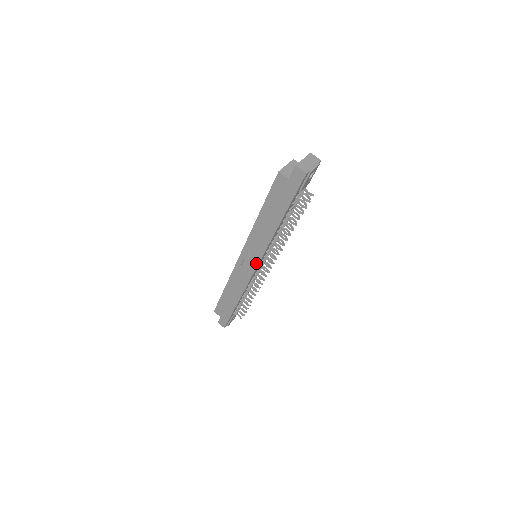
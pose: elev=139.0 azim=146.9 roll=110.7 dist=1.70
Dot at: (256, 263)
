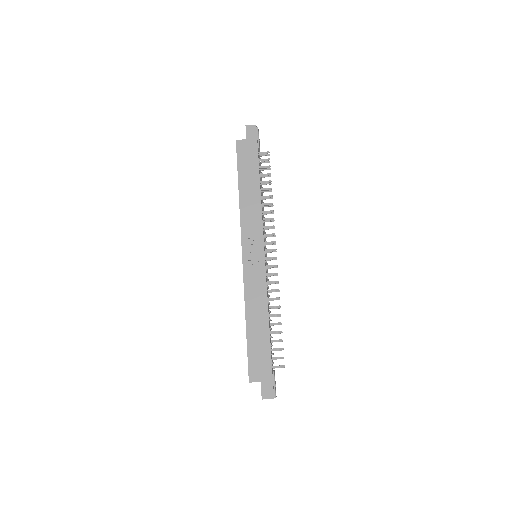
Dot at: (261, 246)
